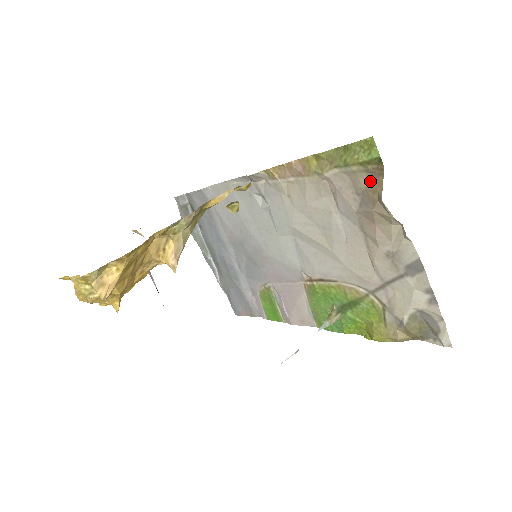
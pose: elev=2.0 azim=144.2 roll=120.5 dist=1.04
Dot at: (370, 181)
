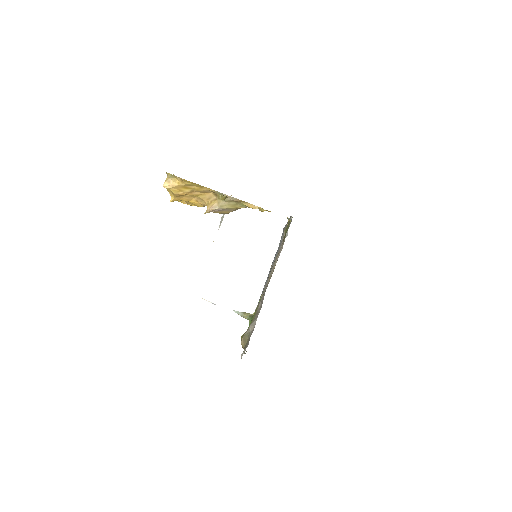
Dot at: occluded
